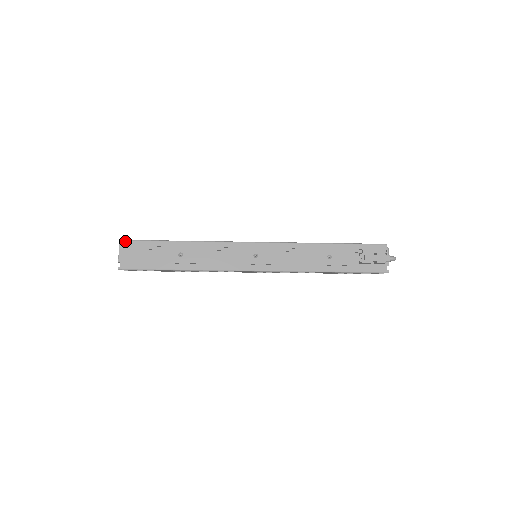
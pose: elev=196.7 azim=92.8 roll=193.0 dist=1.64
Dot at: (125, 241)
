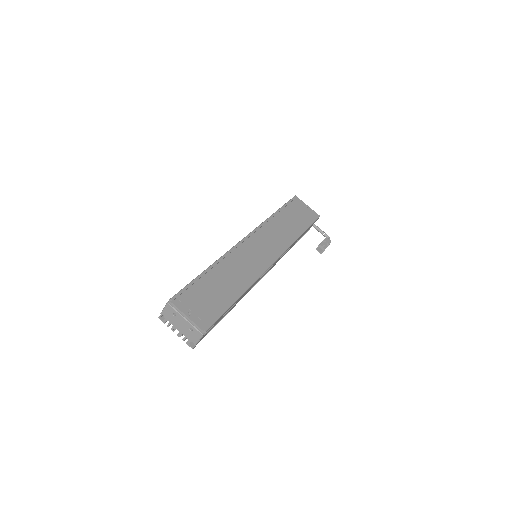
Dot at: occluded
